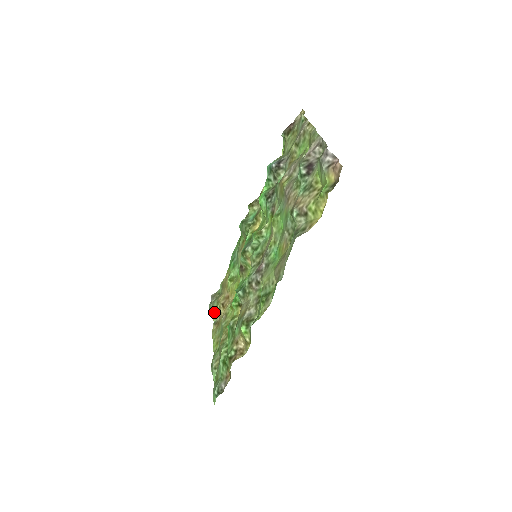
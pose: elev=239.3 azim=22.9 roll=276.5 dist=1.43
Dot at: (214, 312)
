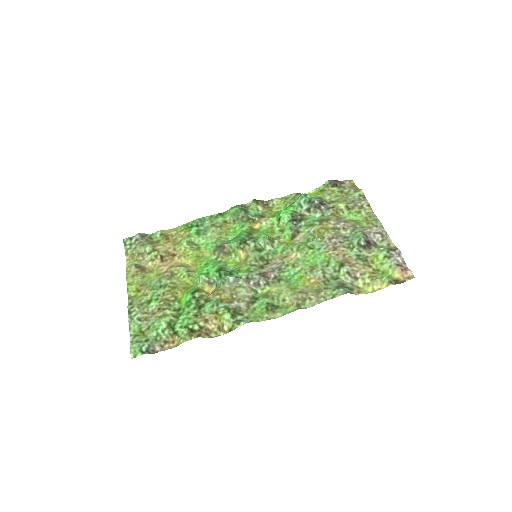
Dot at: (139, 253)
